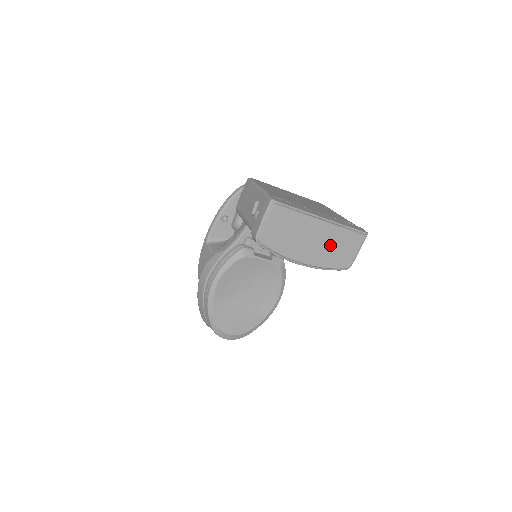
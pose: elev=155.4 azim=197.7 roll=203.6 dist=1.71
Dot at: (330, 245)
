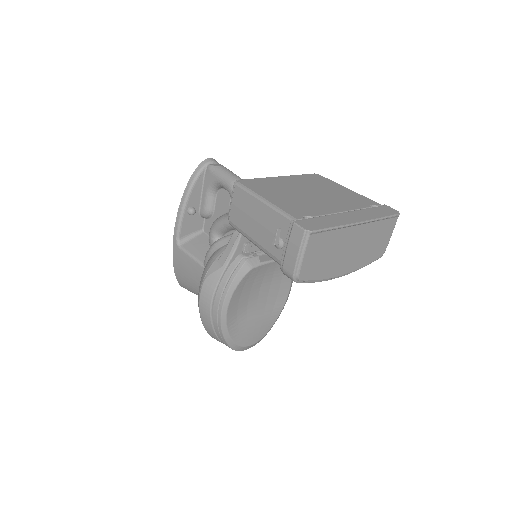
Dot at: (366, 244)
